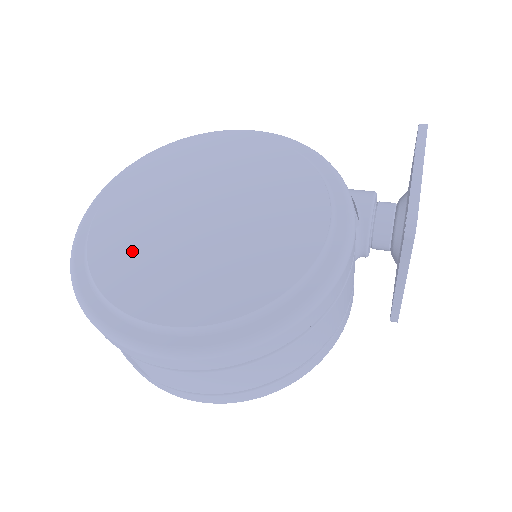
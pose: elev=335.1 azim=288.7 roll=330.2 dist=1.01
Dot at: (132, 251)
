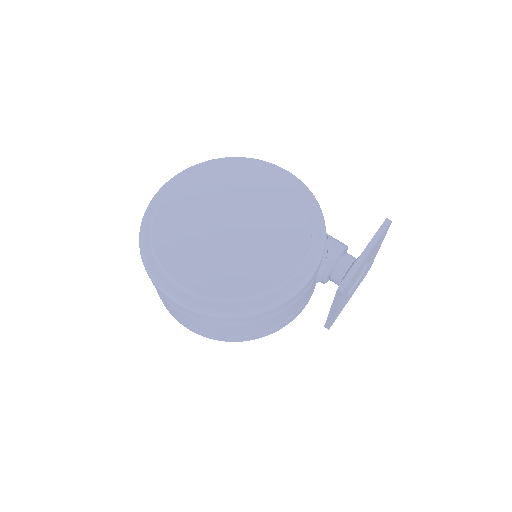
Dot at: (181, 231)
